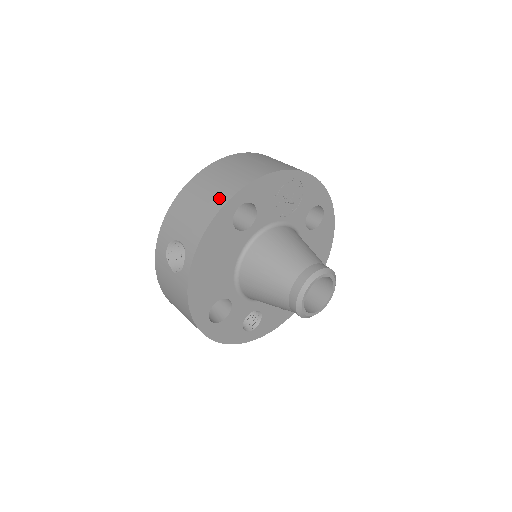
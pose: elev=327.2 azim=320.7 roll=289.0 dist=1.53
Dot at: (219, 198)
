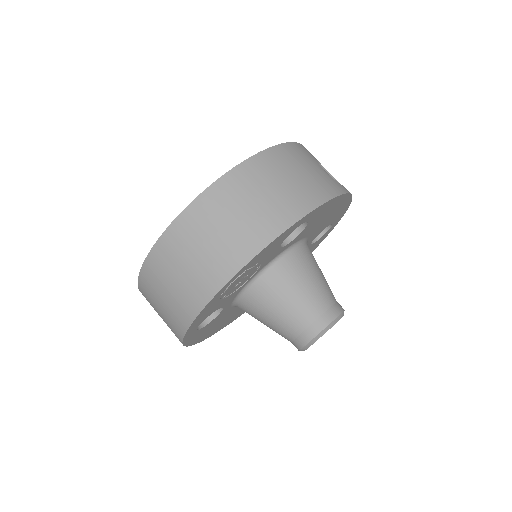
Dot at: (174, 332)
